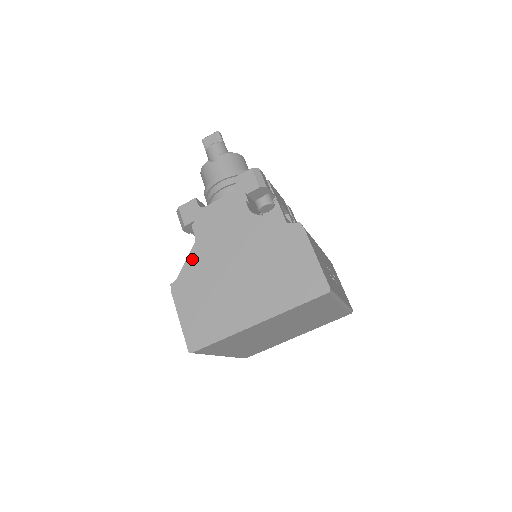
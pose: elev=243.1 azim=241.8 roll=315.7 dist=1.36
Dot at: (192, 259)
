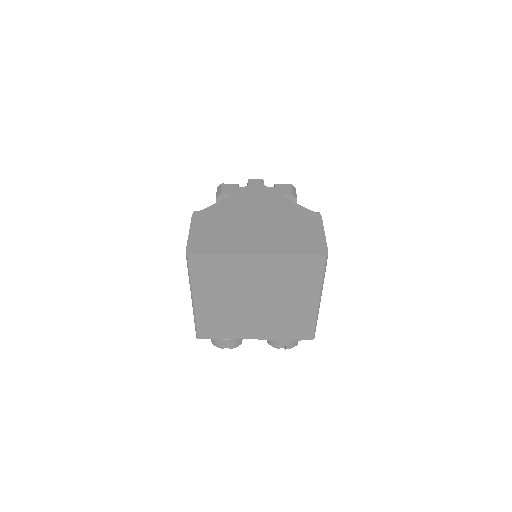
Dot at: (221, 204)
